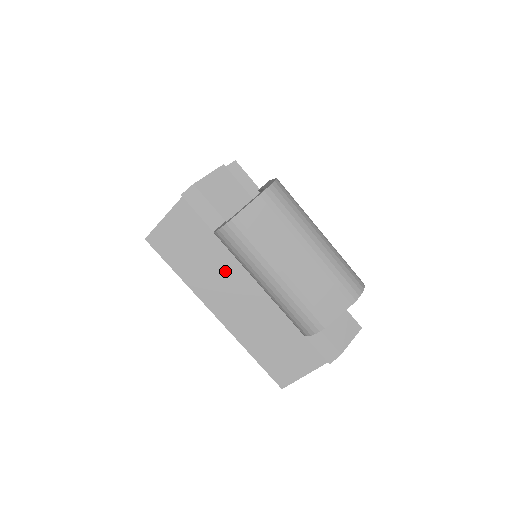
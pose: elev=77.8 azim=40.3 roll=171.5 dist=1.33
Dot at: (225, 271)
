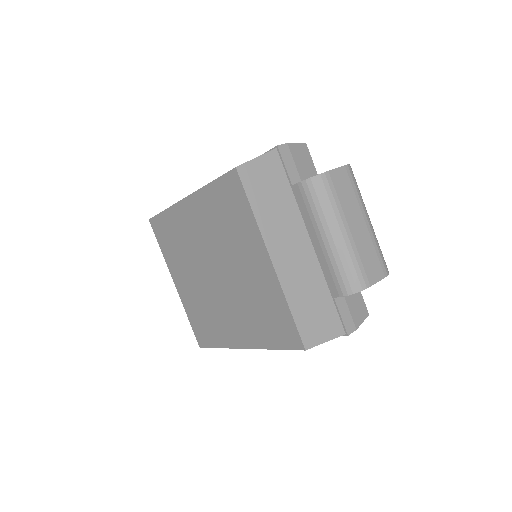
Dot at: (290, 222)
